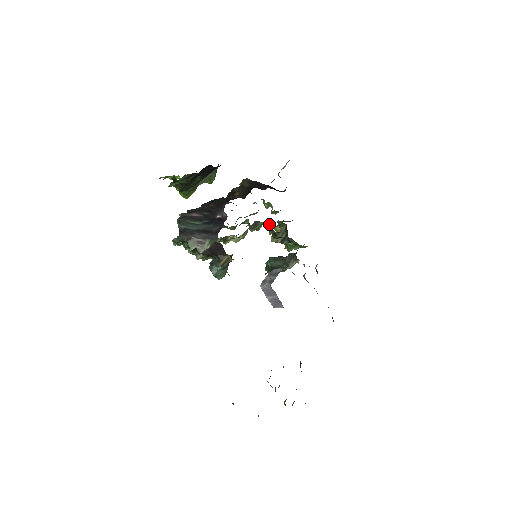
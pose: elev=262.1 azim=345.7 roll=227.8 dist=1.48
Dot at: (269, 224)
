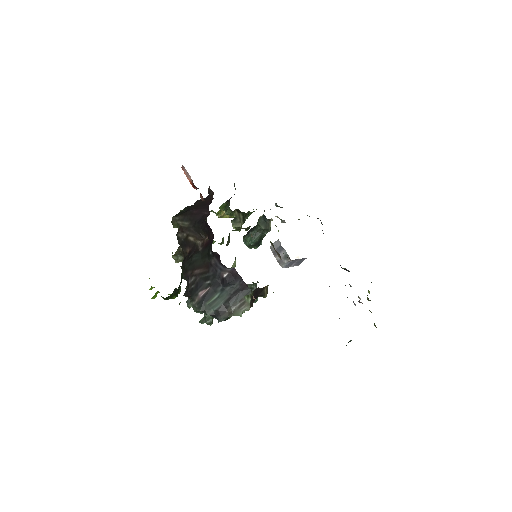
Dot at: (240, 228)
